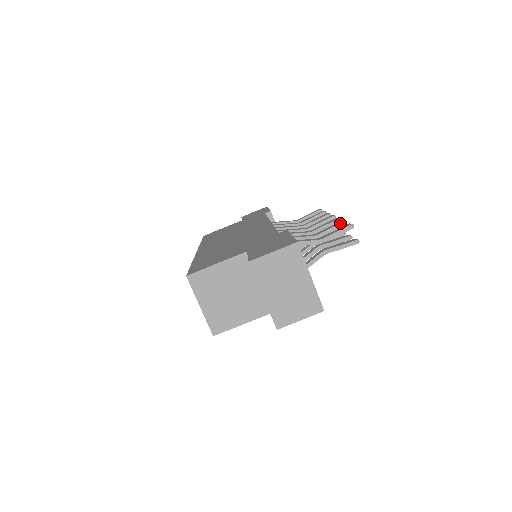
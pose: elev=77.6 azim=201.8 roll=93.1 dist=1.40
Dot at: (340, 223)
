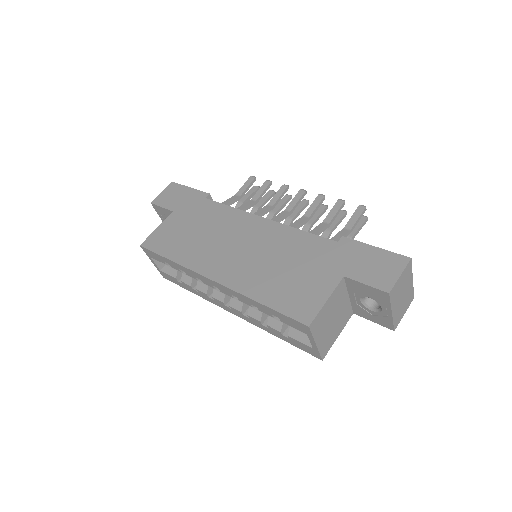
Dot at: (342, 204)
